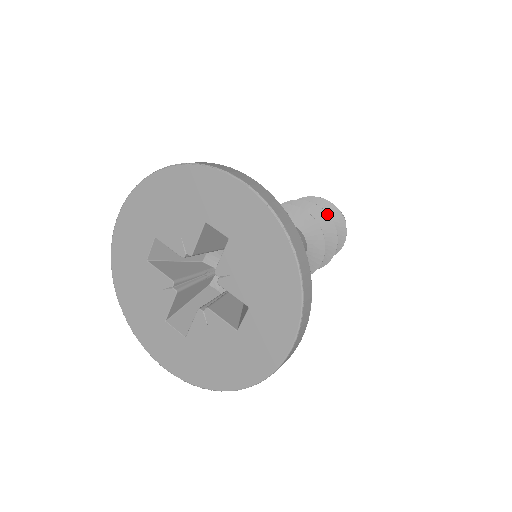
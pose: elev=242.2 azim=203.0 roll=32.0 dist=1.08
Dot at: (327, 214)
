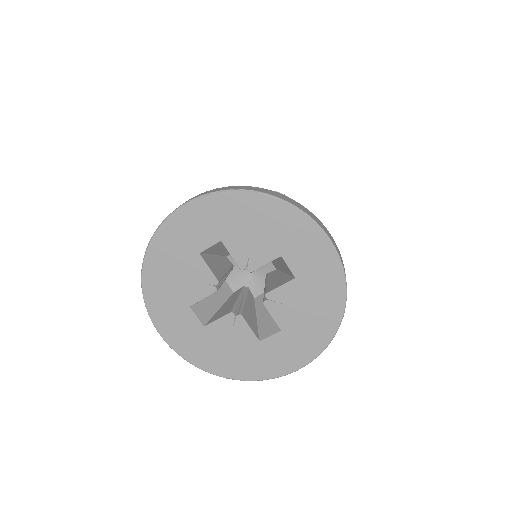
Dot at: occluded
